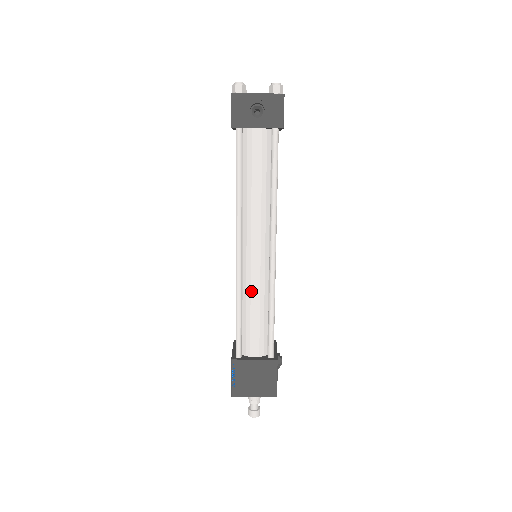
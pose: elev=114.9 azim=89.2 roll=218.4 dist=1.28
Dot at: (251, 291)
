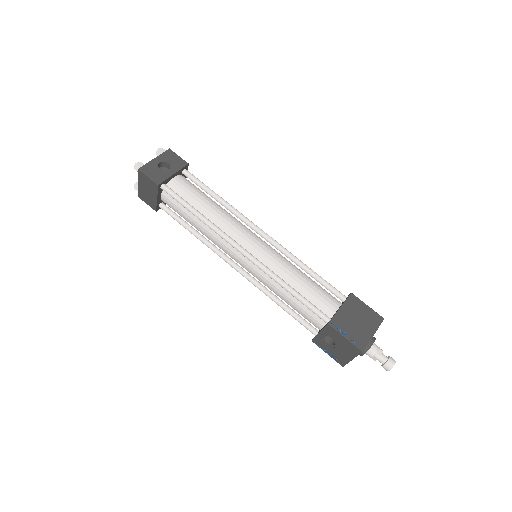
Dot at: (281, 269)
